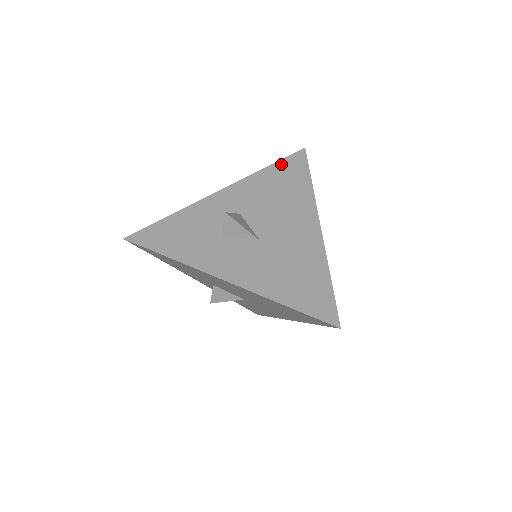
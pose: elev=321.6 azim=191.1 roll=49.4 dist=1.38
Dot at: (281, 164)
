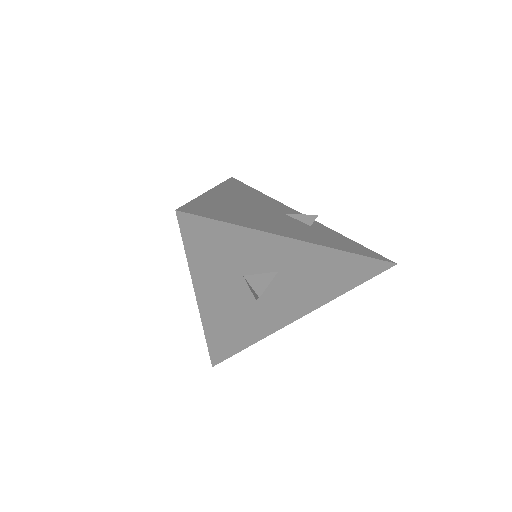
Dot at: (364, 261)
